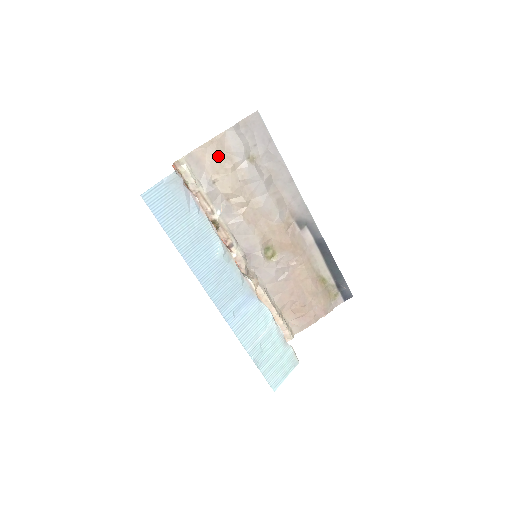
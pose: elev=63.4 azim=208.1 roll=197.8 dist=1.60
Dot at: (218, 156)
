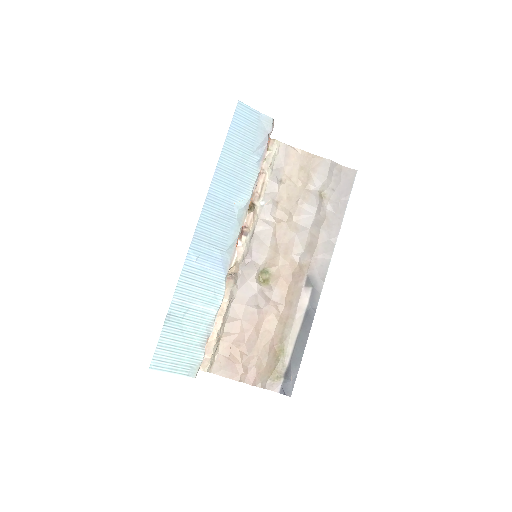
Dot at: (303, 167)
